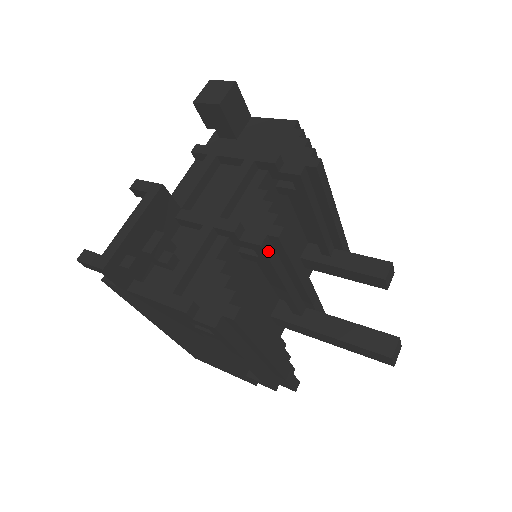
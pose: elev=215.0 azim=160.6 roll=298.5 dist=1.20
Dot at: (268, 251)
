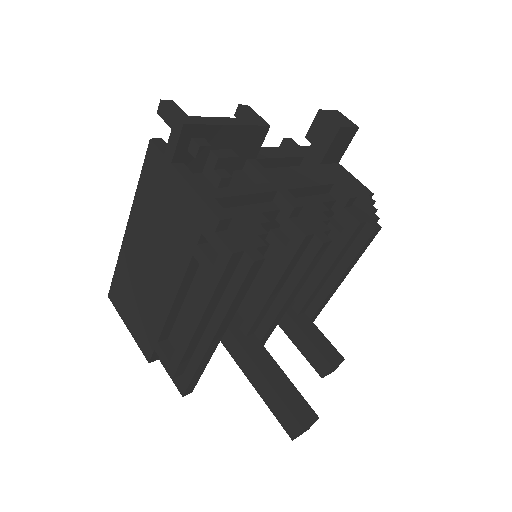
Dot at: (301, 247)
